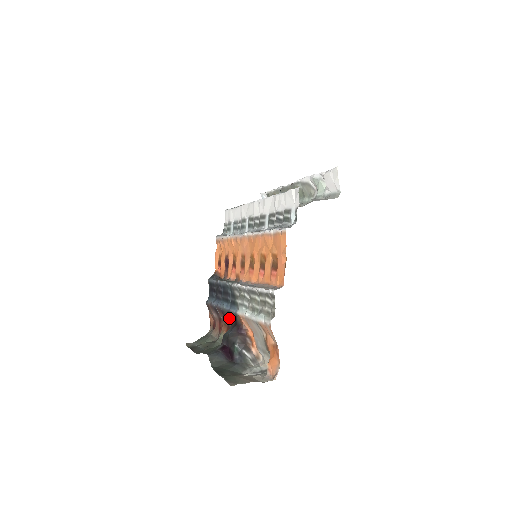
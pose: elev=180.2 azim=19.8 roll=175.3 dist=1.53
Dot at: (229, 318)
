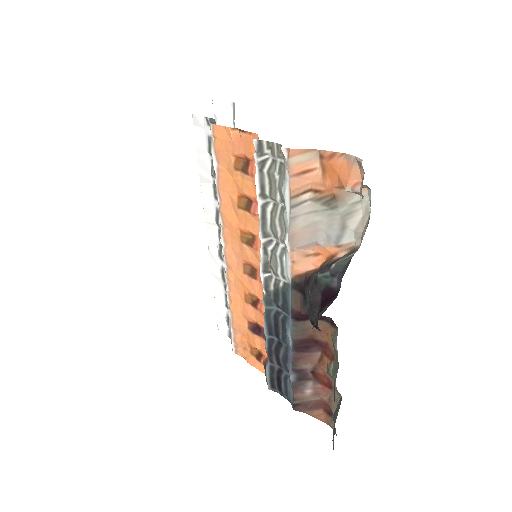
Dot at: (305, 328)
